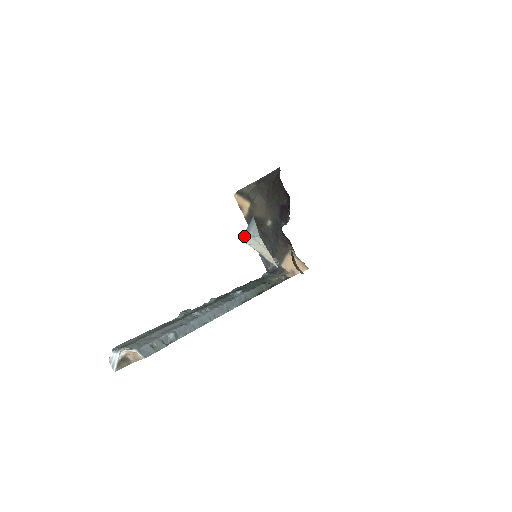
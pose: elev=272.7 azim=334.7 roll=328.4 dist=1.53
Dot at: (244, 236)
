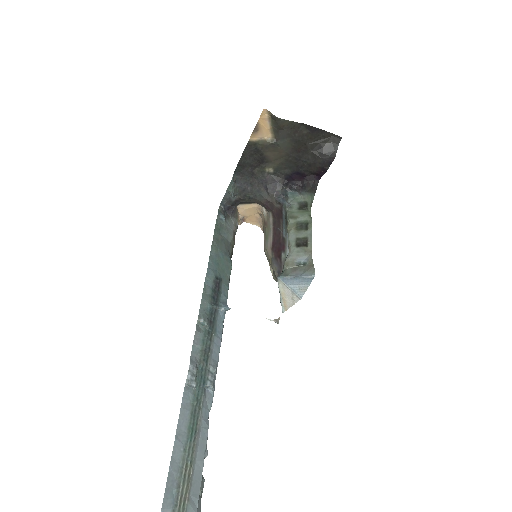
Dot at: (285, 280)
